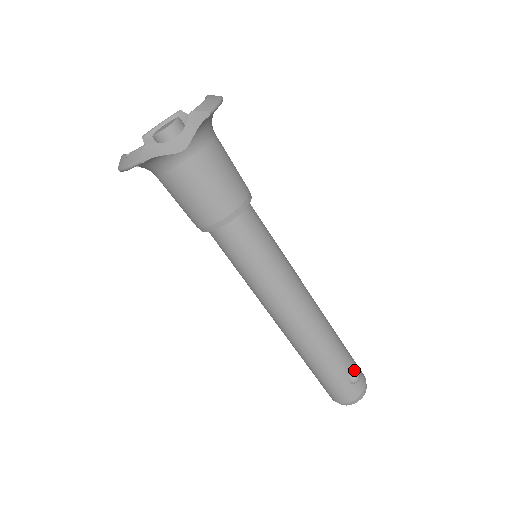
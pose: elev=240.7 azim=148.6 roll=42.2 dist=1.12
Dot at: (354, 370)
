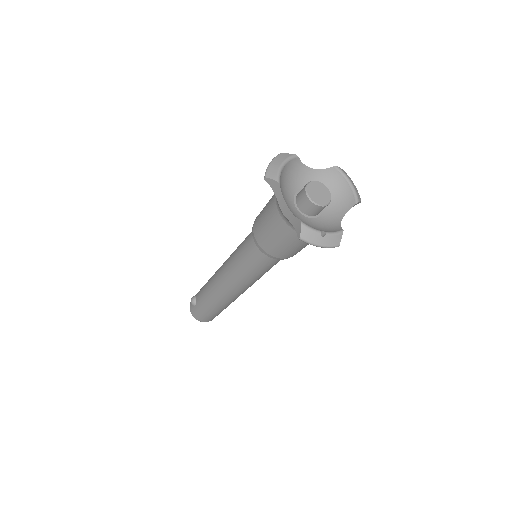
Dot at: occluded
